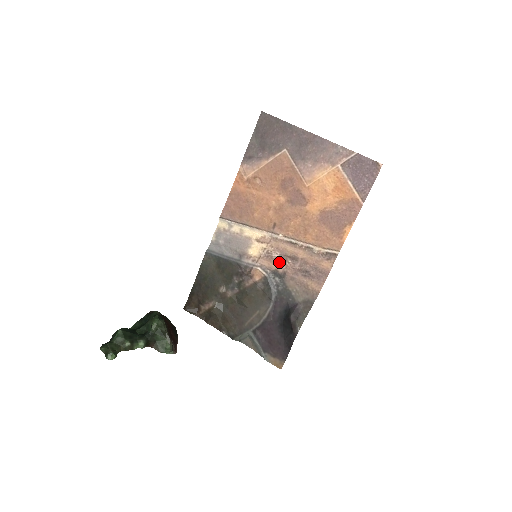
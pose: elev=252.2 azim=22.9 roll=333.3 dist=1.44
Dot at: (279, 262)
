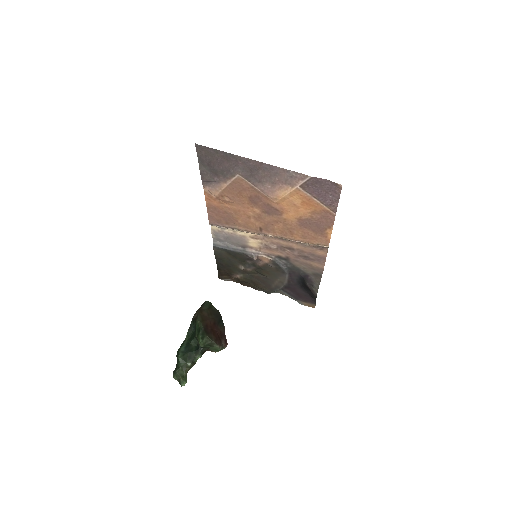
Dot at: (279, 251)
